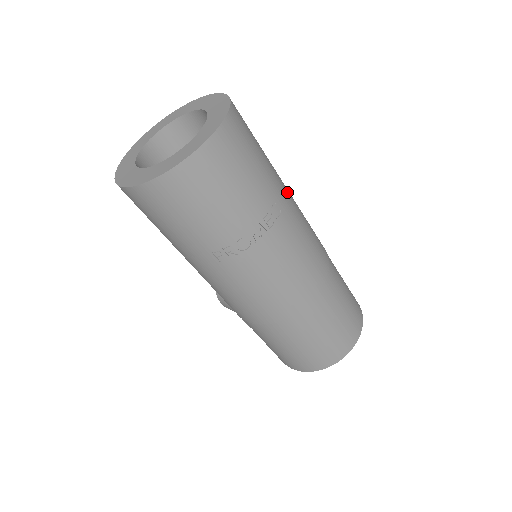
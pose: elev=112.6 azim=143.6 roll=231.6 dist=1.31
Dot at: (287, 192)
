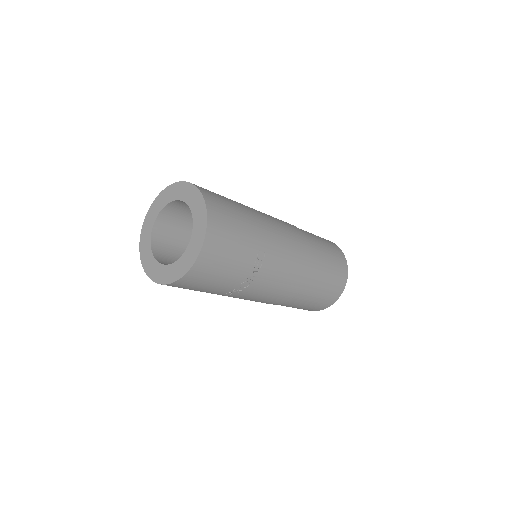
Dot at: (266, 229)
